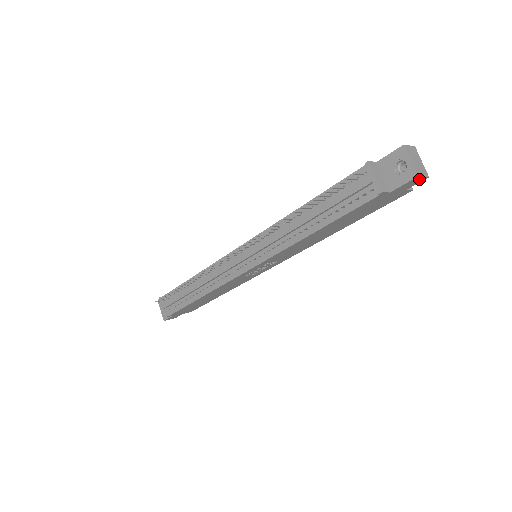
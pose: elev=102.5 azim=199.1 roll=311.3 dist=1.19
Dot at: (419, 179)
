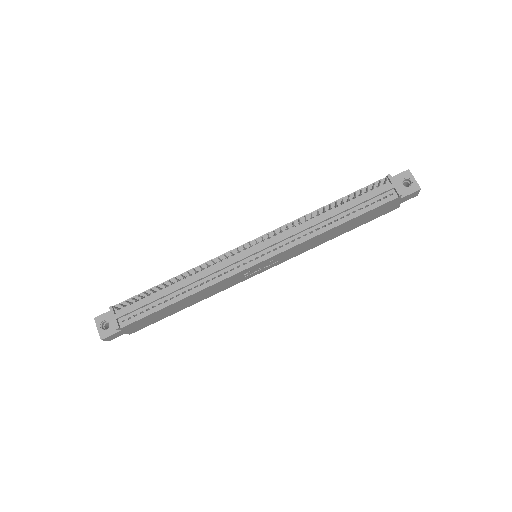
Dot at: (416, 194)
